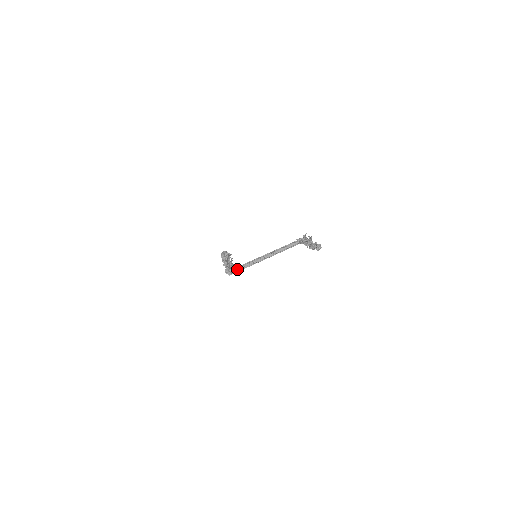
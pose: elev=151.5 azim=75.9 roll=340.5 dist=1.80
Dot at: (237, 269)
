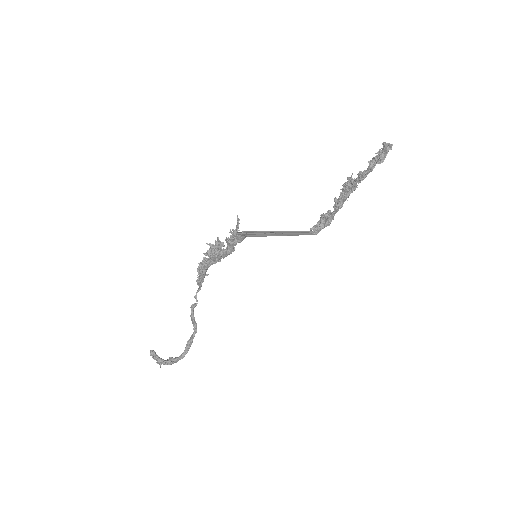
Dot at: (251, 234)
